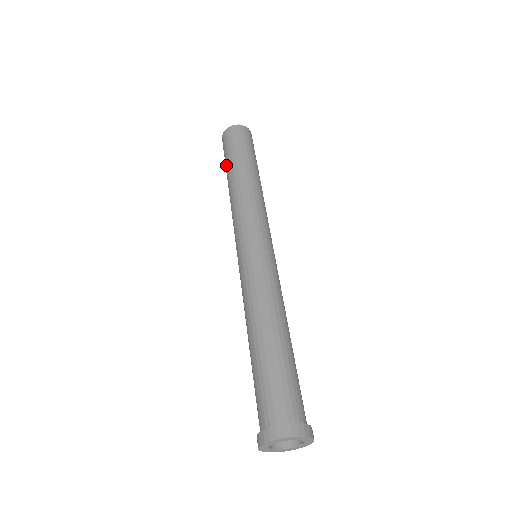
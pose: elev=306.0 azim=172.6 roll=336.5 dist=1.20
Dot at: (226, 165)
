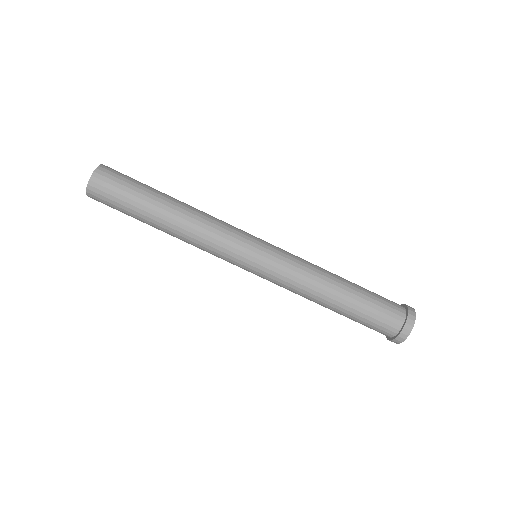
Dot at: (136, 217)
